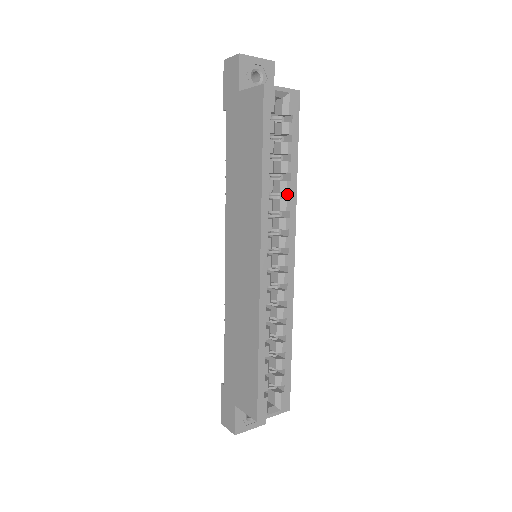
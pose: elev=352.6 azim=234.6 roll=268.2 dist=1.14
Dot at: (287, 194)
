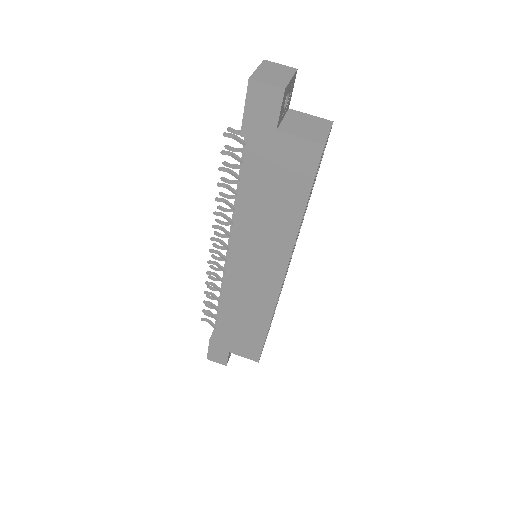
Dot at: occluded
